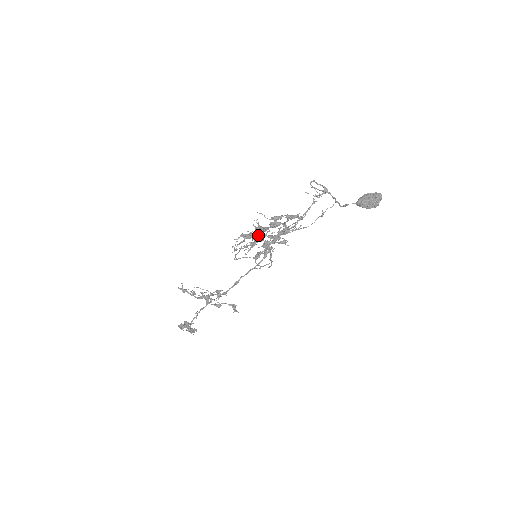
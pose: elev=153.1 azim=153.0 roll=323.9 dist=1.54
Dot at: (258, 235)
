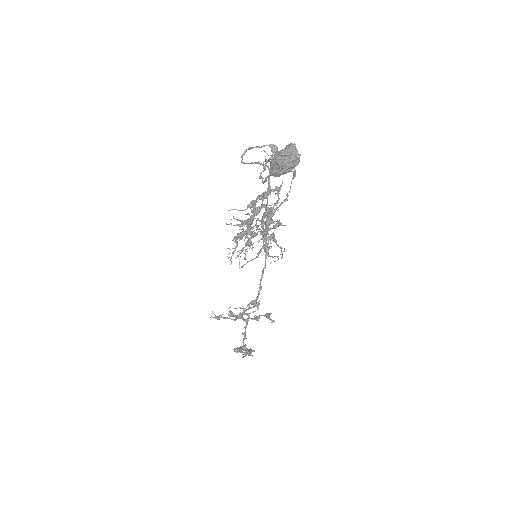
Dot at: (246, 232)
